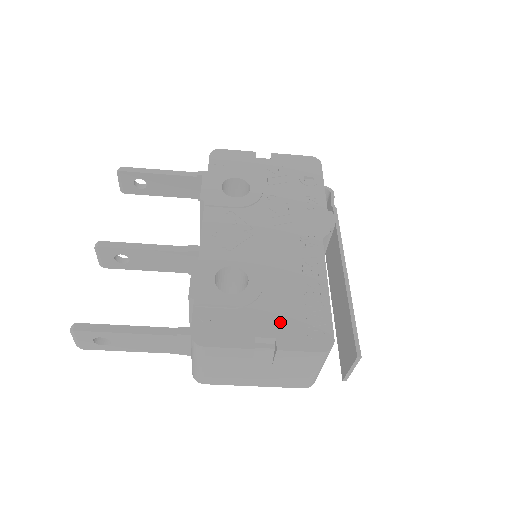
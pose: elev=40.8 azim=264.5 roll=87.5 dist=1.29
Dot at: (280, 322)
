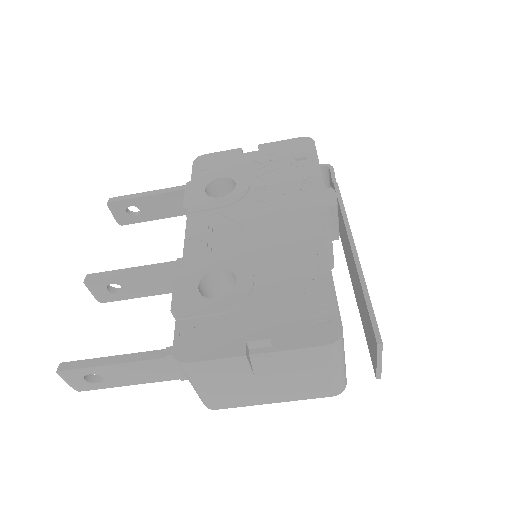
Dot at: (275, 319)
